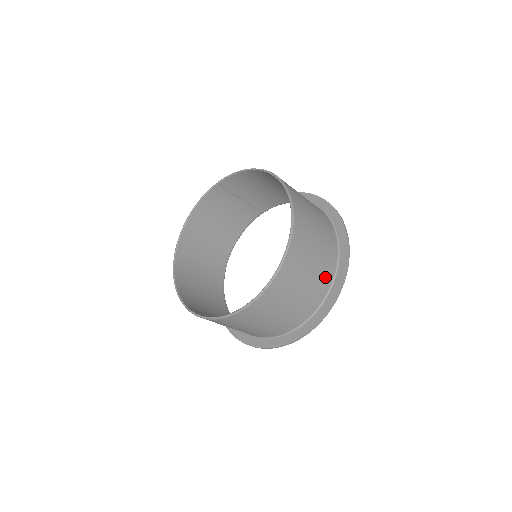
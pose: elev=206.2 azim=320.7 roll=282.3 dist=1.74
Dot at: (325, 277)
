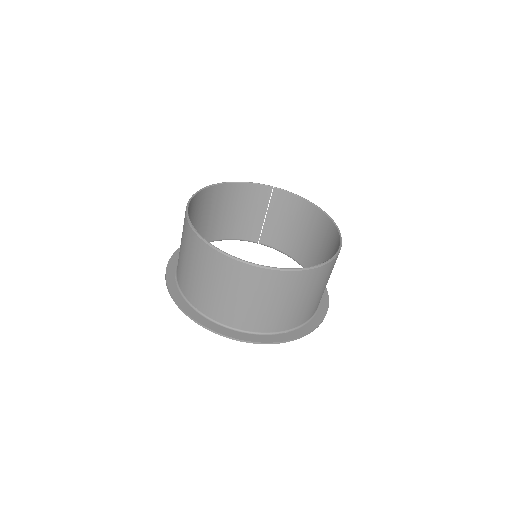
Dot at: (304, 315)
